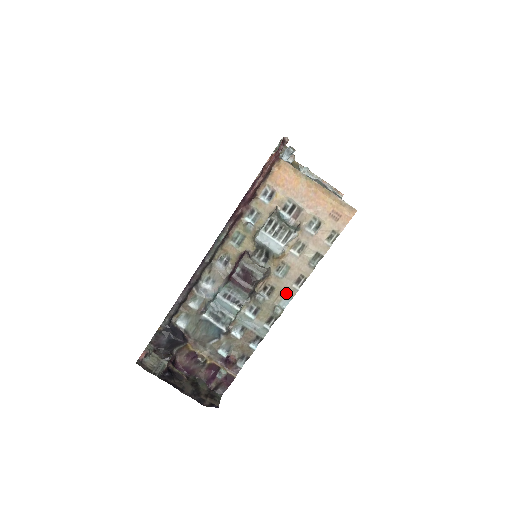
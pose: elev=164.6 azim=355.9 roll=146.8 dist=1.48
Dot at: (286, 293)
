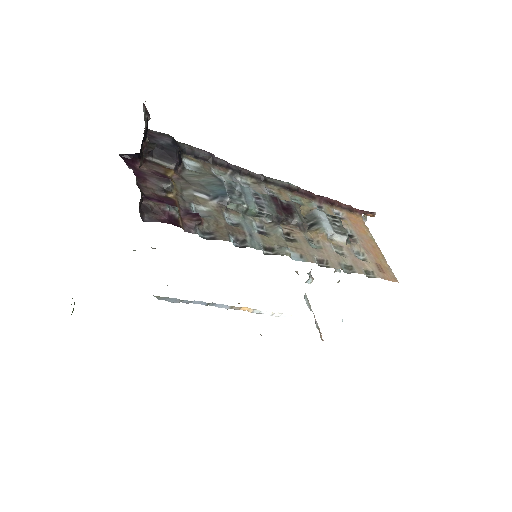
Dot at: (304, 254)
